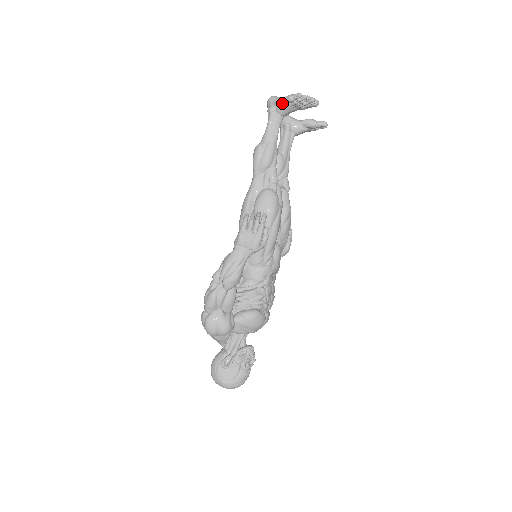
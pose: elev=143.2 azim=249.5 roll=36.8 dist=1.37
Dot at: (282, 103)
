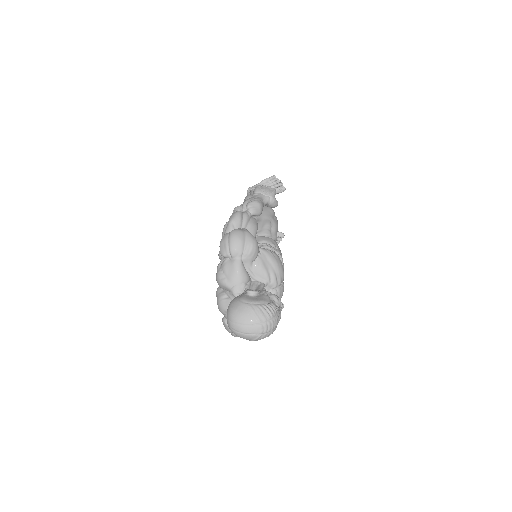
Dot at: (261, 183)
